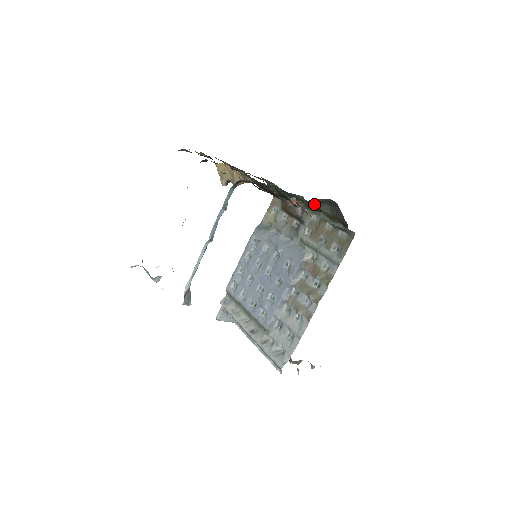
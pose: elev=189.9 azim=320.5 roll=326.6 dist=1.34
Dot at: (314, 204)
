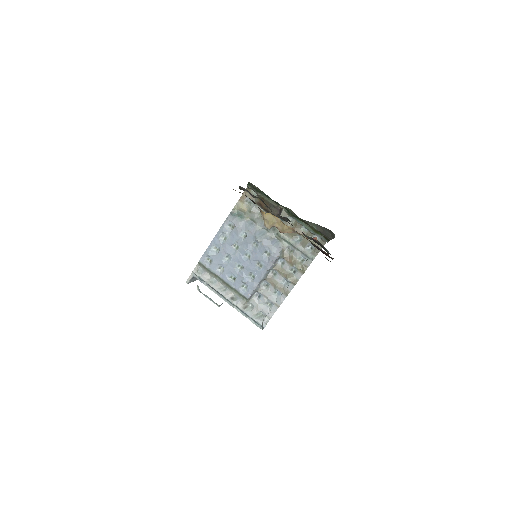
Dot at: (304, 220)
